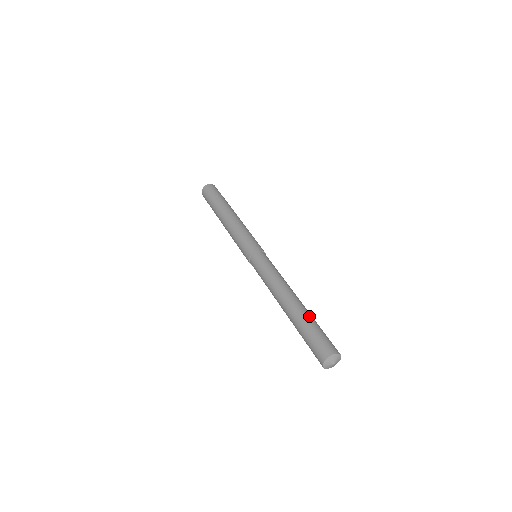
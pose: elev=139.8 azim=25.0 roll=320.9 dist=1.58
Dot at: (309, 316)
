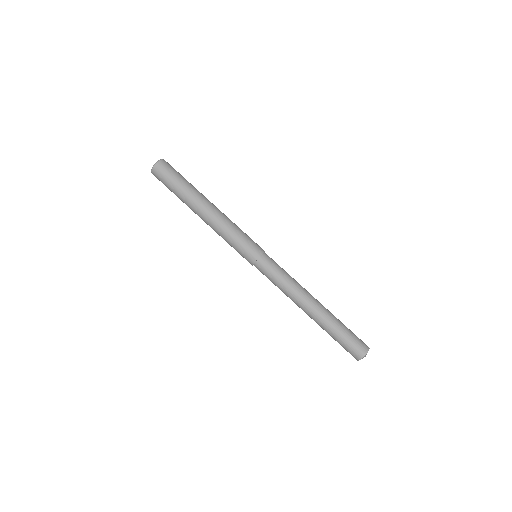
Dot at: (336, 319)
